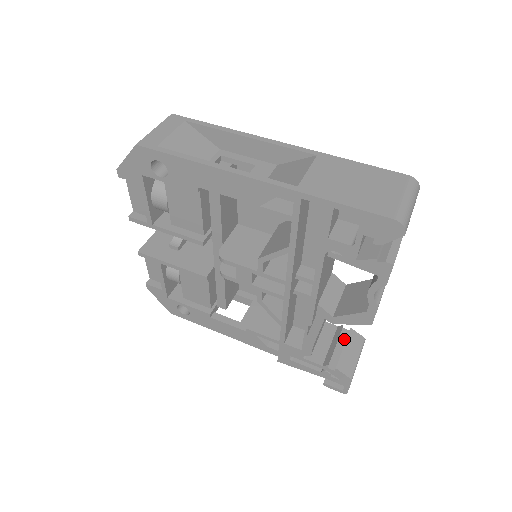
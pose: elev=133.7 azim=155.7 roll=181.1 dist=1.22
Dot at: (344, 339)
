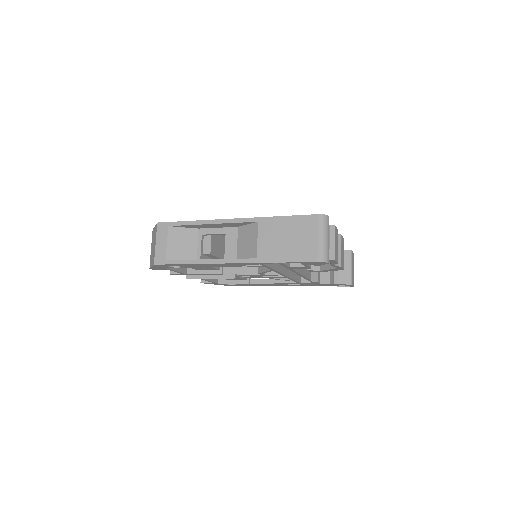
Dot at: occluded
